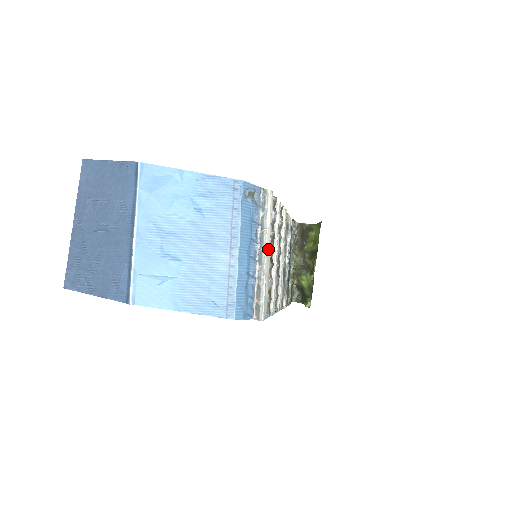
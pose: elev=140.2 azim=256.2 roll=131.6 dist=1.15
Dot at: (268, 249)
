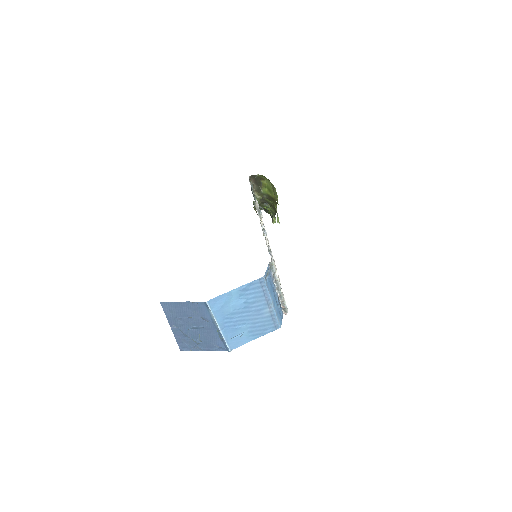
Dot at: occluded
